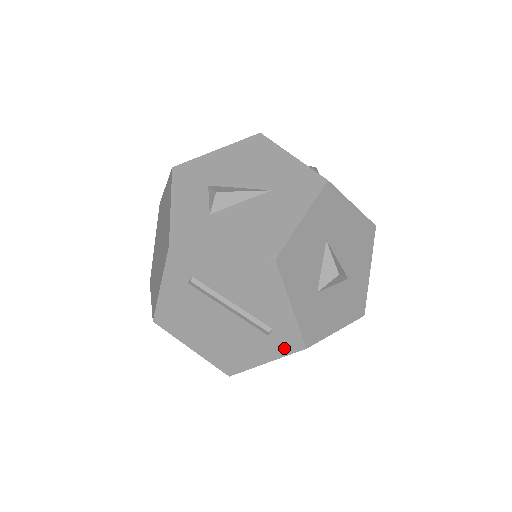
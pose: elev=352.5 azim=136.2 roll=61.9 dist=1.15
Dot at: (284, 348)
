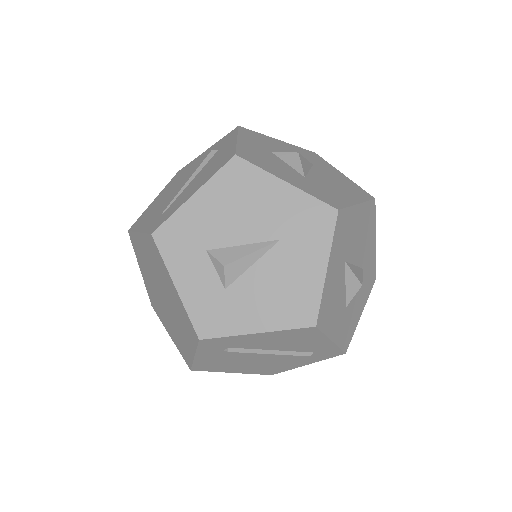
Dot at: (324, 357)
